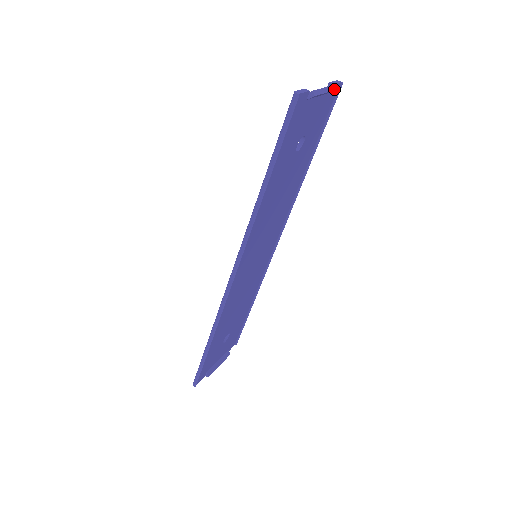
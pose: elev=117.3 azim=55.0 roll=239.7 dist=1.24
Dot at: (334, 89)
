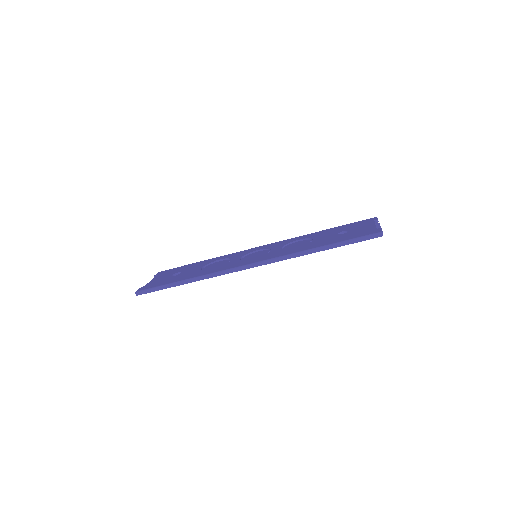
Dot at: occluded
